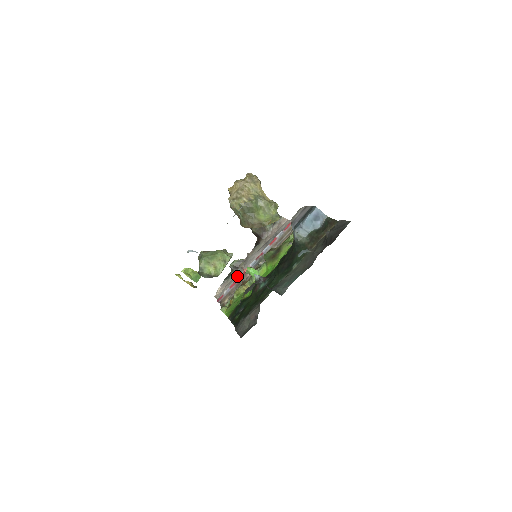
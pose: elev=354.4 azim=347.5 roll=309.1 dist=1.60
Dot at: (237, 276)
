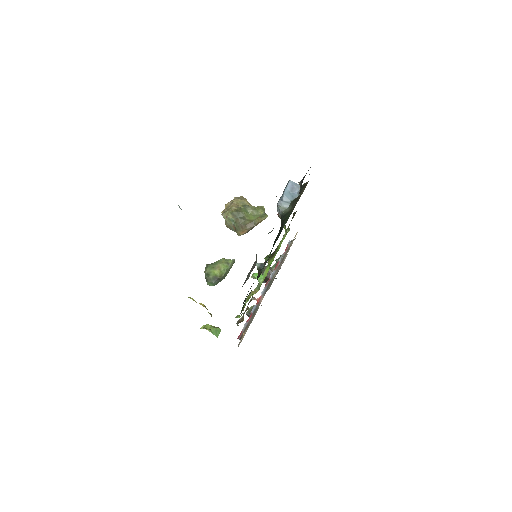
Dot at: occluded
